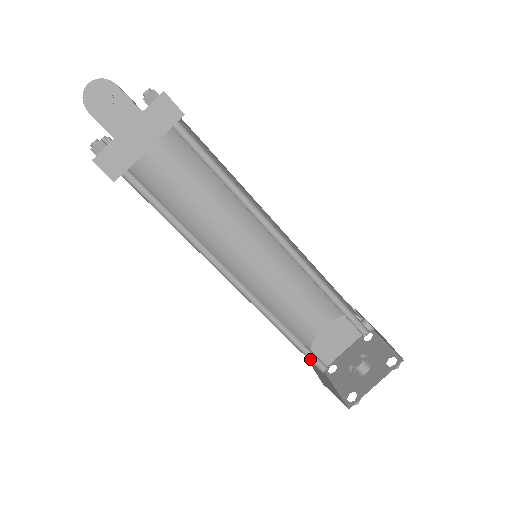
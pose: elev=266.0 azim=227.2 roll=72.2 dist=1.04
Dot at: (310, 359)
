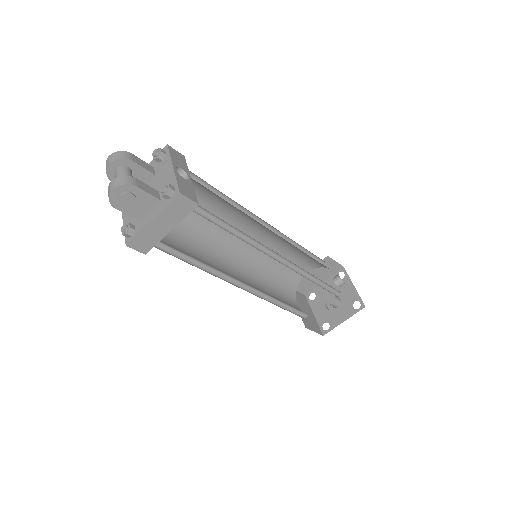
Dot at: (297, 313)
